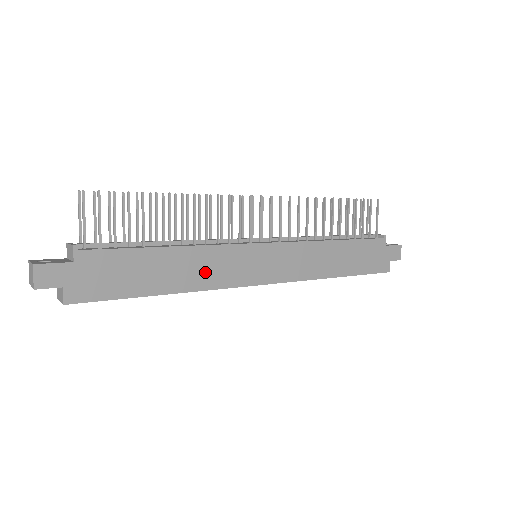
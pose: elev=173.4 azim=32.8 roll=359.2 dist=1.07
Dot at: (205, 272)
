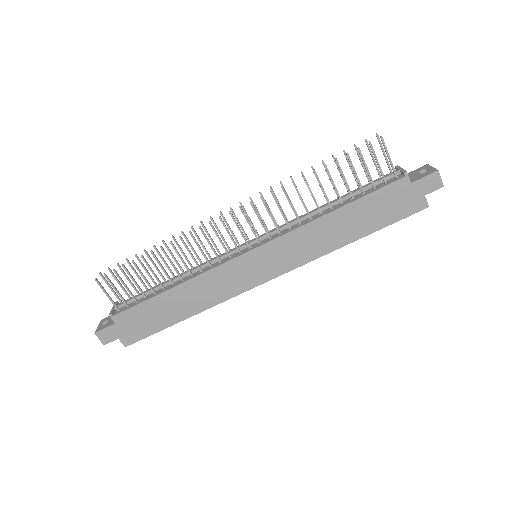
Dot at: (209, 293)
